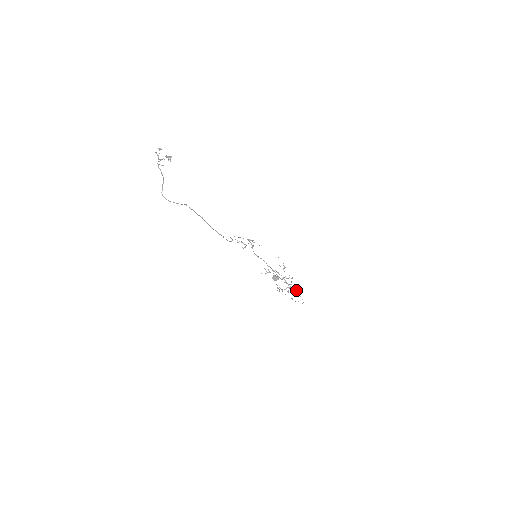
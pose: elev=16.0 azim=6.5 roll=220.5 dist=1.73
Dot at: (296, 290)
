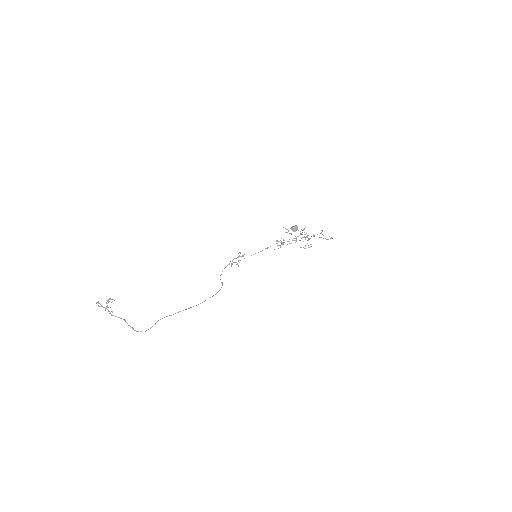
Dot at: occluded
